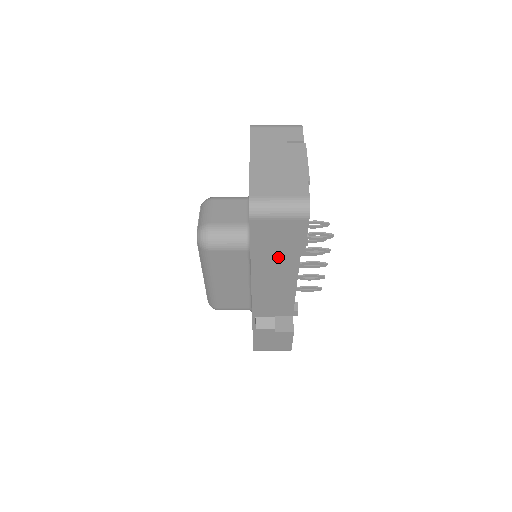
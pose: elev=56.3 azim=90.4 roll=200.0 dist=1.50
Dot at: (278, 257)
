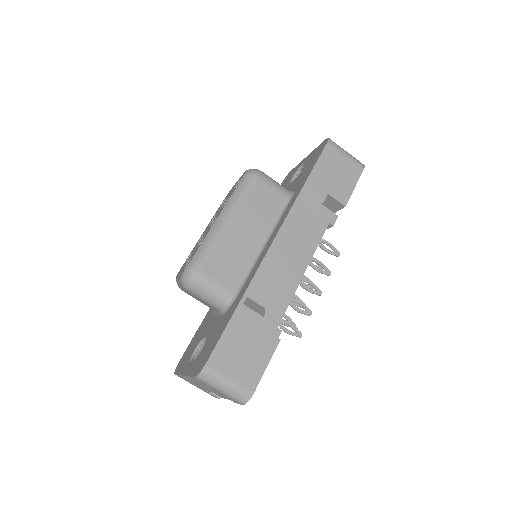
Dot at: (326, 195)
